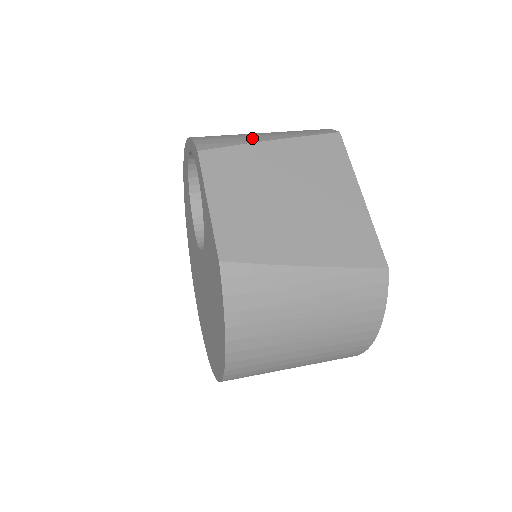
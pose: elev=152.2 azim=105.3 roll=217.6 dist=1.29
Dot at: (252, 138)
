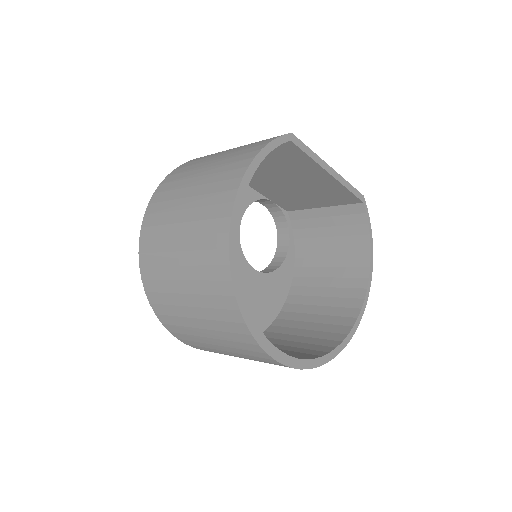
Dot at: occluded
